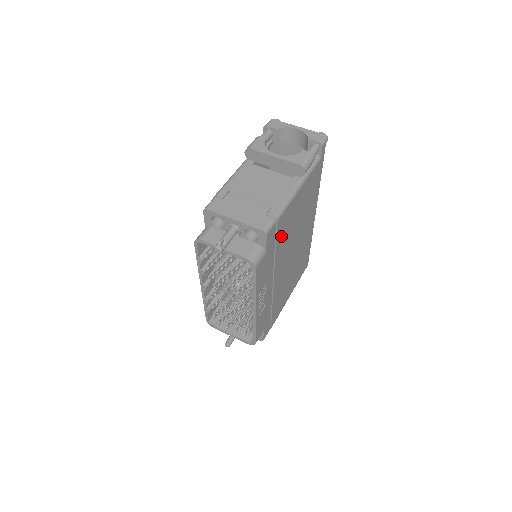
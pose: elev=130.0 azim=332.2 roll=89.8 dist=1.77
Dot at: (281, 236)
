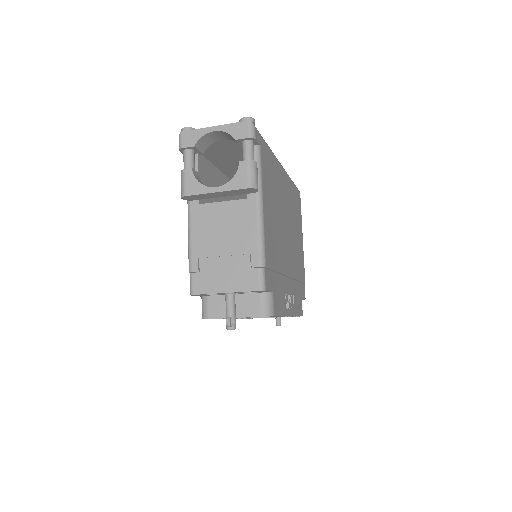
Dot at: (274, 257)
